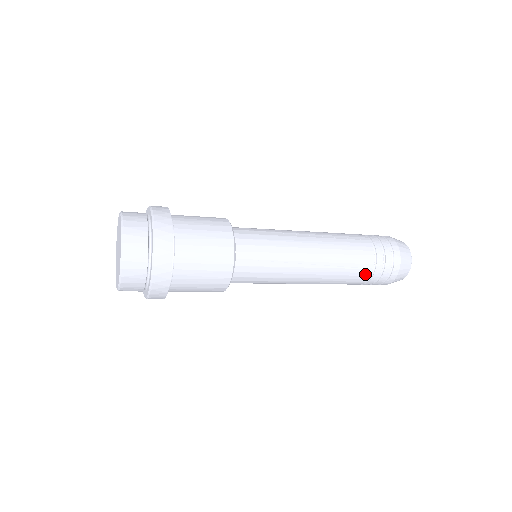
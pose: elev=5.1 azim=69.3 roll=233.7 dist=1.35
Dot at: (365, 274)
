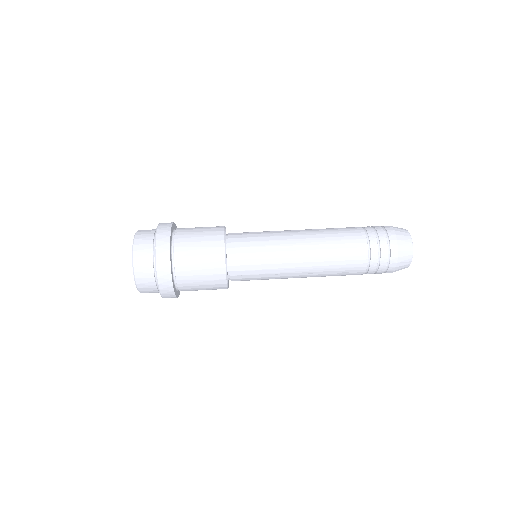
Dot at: (357, 274)
